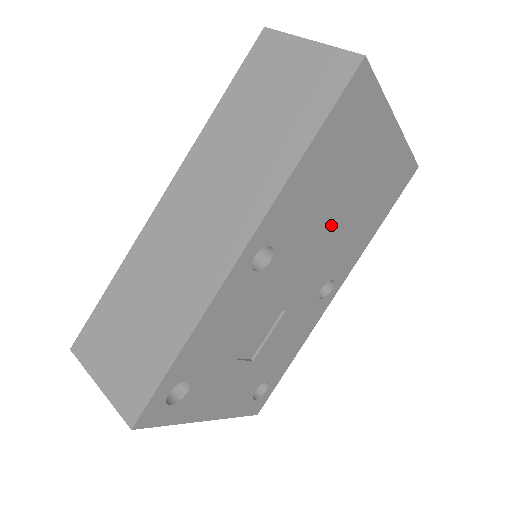
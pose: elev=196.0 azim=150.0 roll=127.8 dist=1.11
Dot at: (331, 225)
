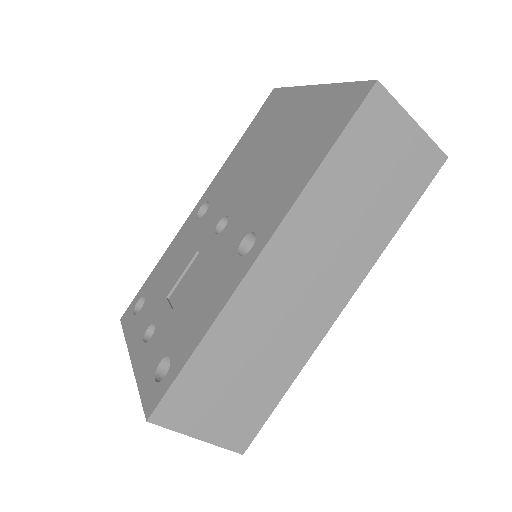
Dot at: occluded
